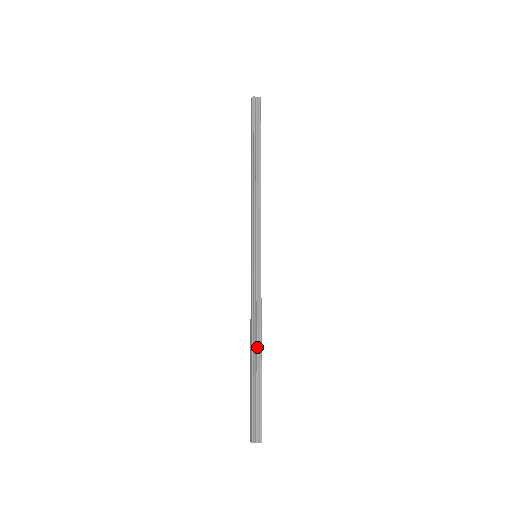
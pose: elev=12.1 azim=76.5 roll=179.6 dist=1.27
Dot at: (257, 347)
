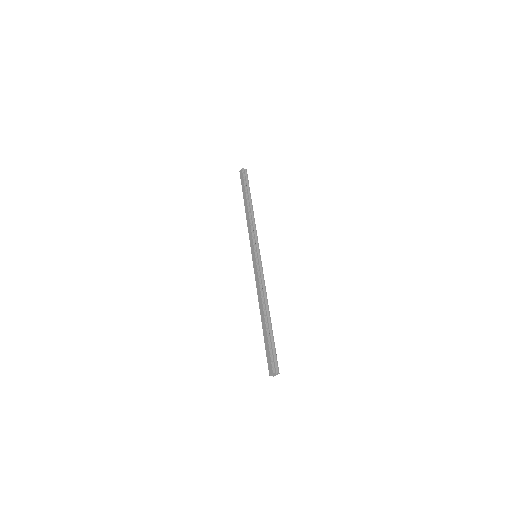
Dot at: (266, 310)
